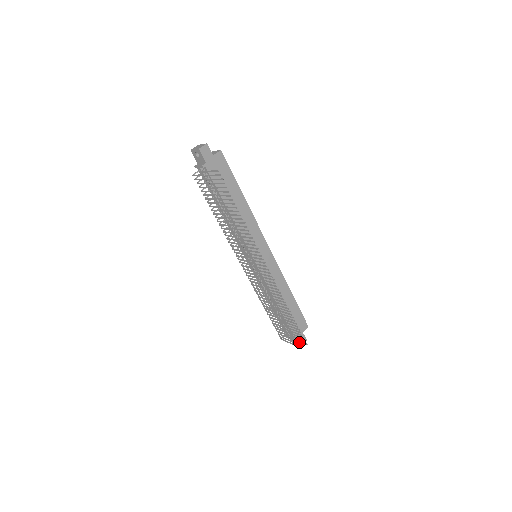
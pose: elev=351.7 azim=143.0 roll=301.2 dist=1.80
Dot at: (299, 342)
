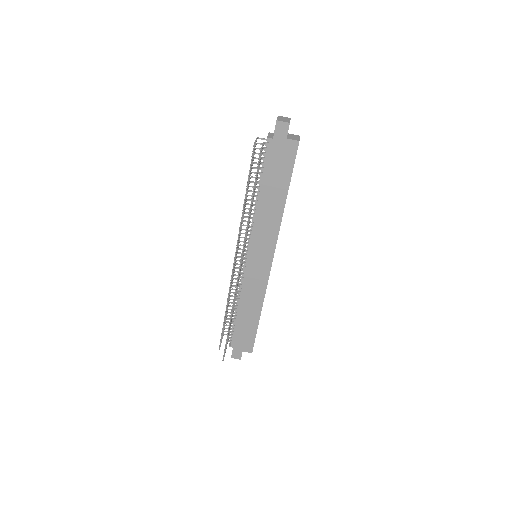
Dot at: (232, 353)
